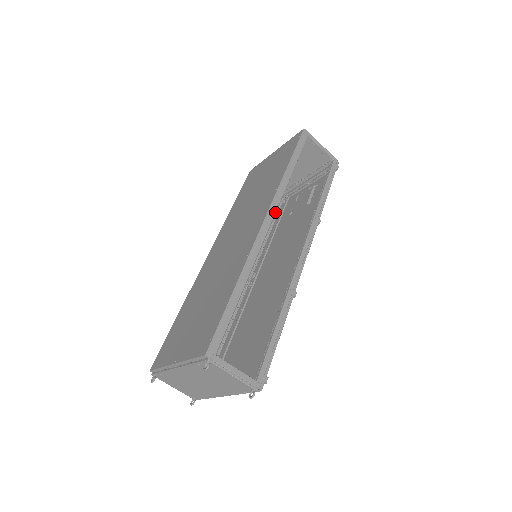
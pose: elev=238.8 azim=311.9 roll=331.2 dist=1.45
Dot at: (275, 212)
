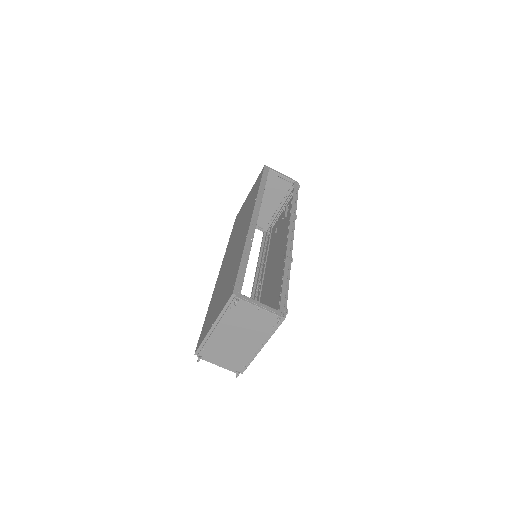
Dot at: occluded
